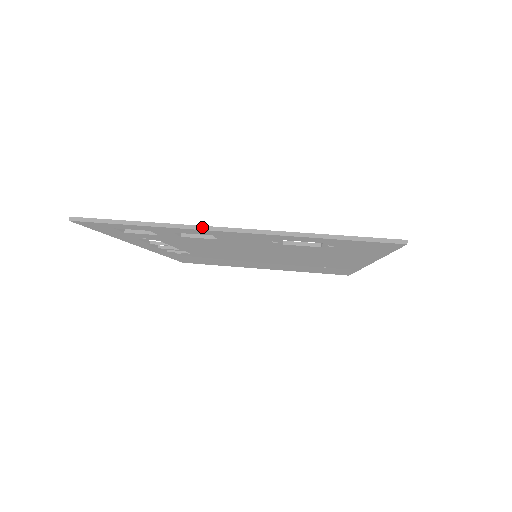
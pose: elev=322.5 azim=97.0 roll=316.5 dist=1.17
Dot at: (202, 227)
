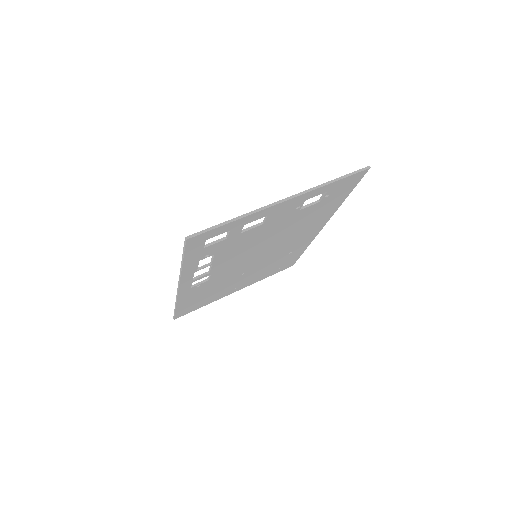
Dot at: (269, 205)
